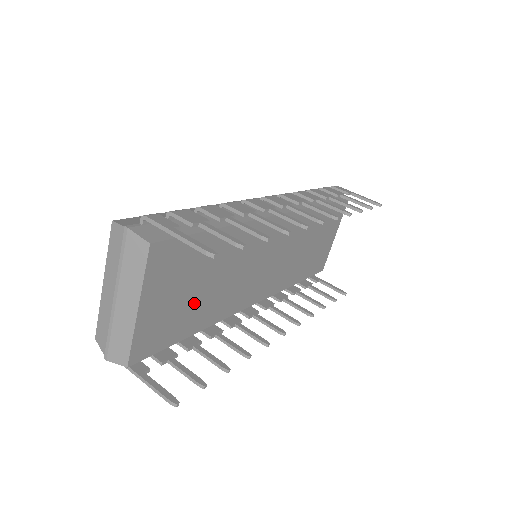
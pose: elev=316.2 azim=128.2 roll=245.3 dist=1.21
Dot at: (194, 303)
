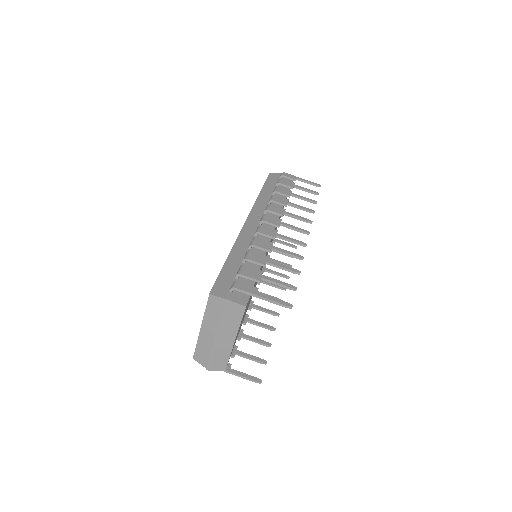
Dot at: occluded
